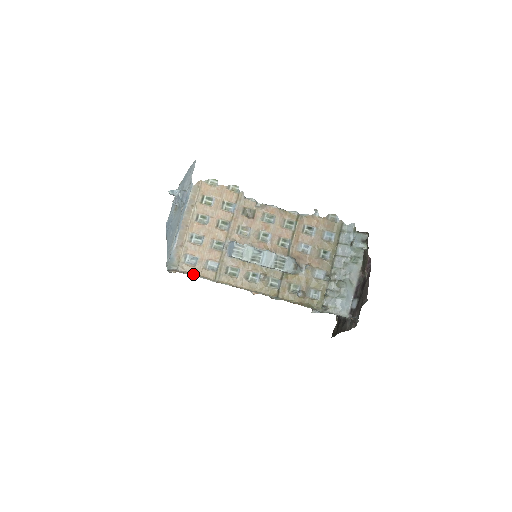
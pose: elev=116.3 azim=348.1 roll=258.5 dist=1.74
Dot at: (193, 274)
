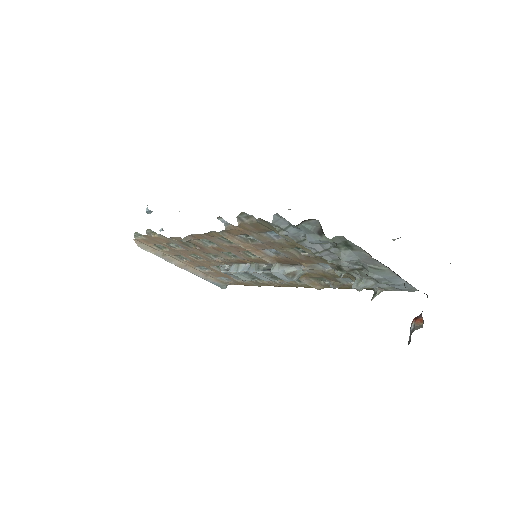
Dot at: occluded
